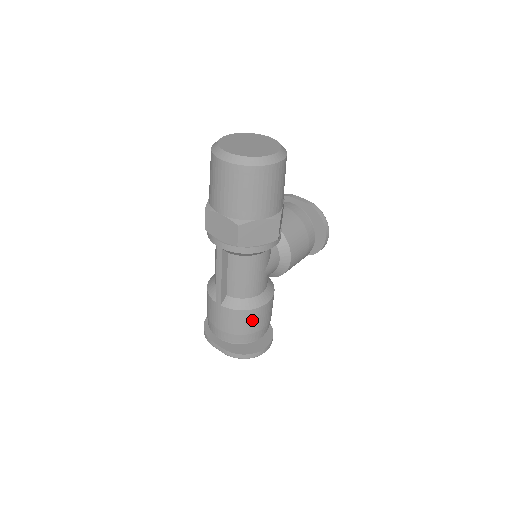
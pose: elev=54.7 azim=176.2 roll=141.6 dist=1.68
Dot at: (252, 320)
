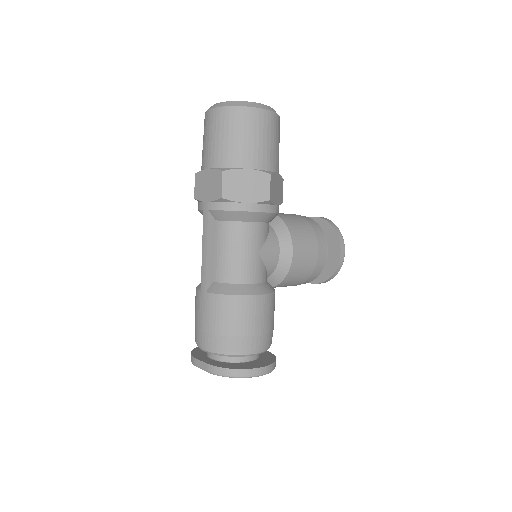
Dot at: (241, 313)
